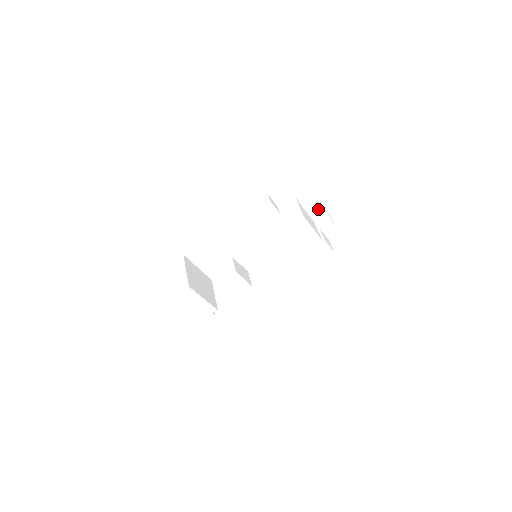
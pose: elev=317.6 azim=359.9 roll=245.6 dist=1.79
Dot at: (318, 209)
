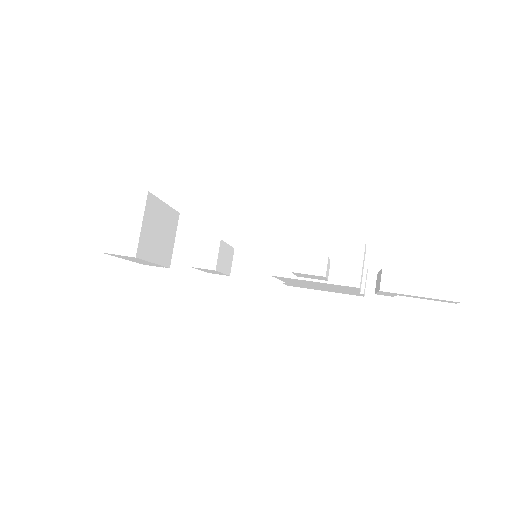
Dot at: (388, 291)
